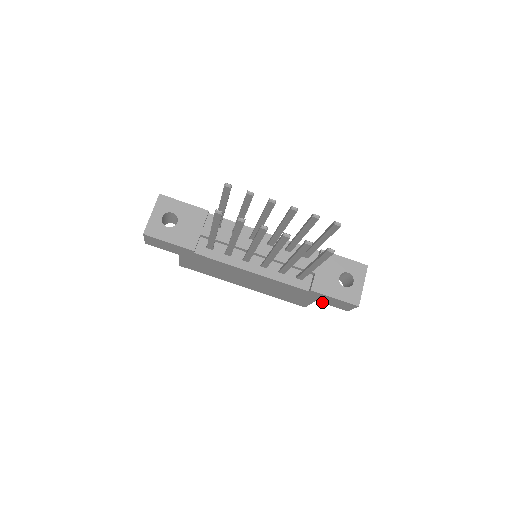
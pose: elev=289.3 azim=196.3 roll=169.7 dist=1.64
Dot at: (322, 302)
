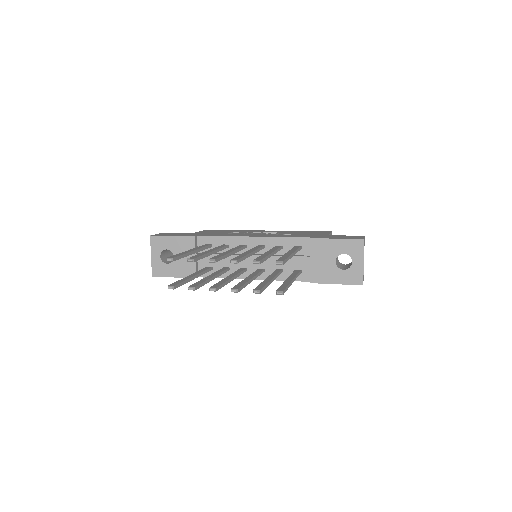
Dot at: occluded
